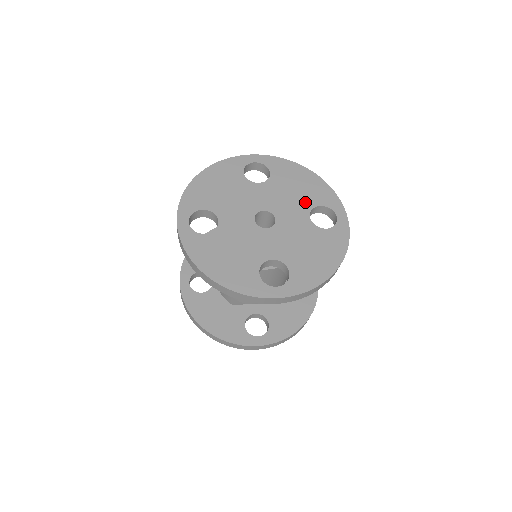
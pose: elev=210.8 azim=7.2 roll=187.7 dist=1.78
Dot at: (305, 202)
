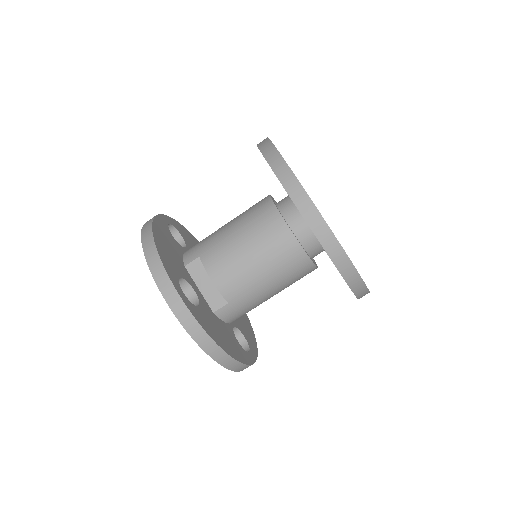
Dot at: occluded
